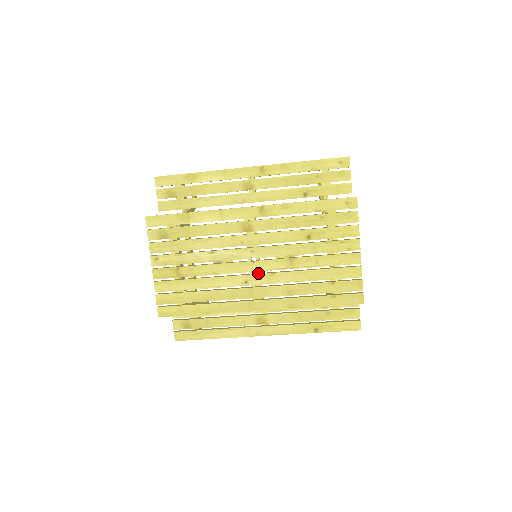
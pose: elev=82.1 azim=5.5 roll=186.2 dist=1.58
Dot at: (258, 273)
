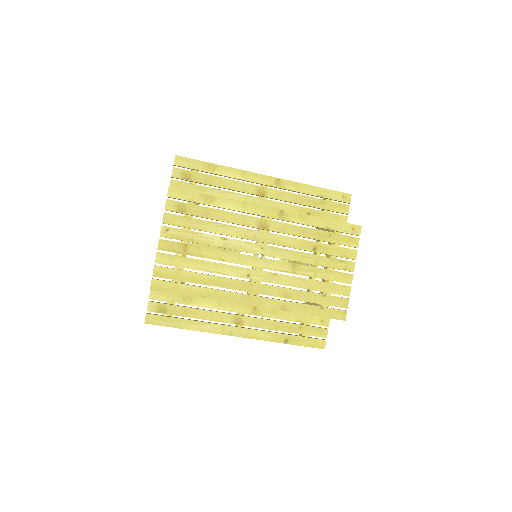
Dot at: (261, 270)
